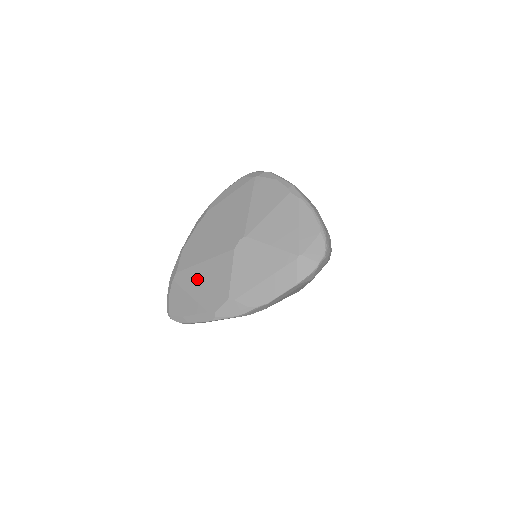
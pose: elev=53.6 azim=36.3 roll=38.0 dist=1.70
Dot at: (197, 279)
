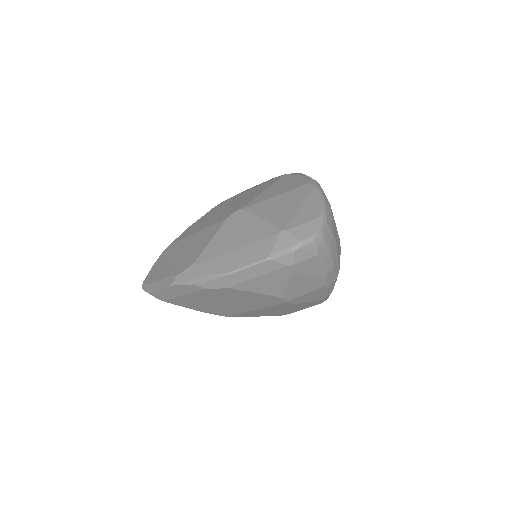
Dot at: (182, 248)
